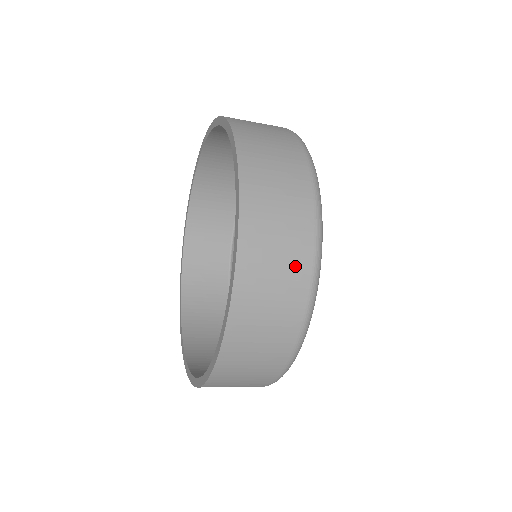
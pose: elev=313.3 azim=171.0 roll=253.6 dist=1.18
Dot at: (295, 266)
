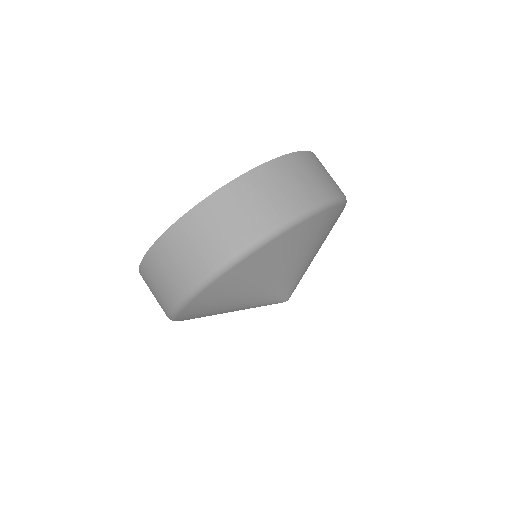
Dot at: (261, 217)
